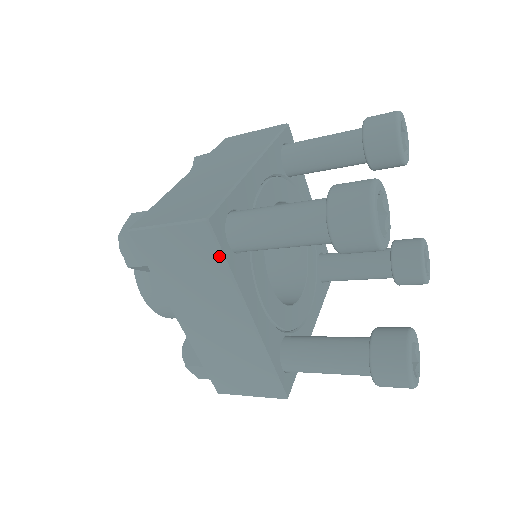
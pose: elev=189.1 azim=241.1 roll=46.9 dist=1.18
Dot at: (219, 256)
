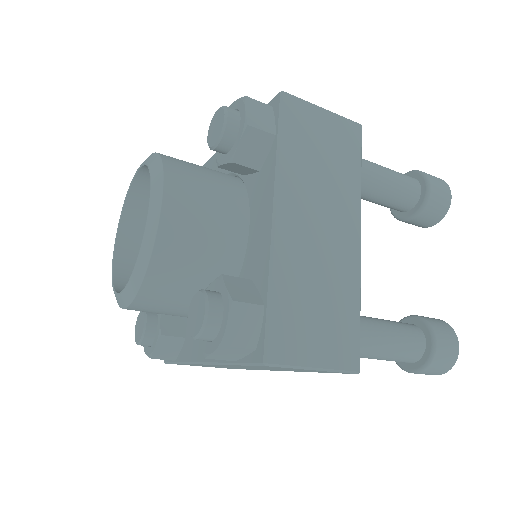
Dot at: (359, 158)
